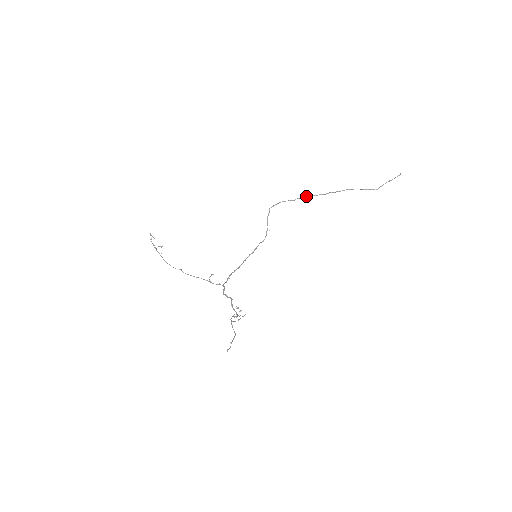
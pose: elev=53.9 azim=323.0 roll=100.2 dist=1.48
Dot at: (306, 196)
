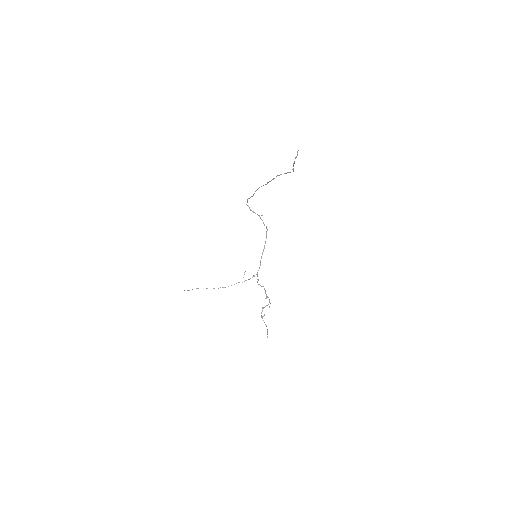
Dot at: (257, 189)
